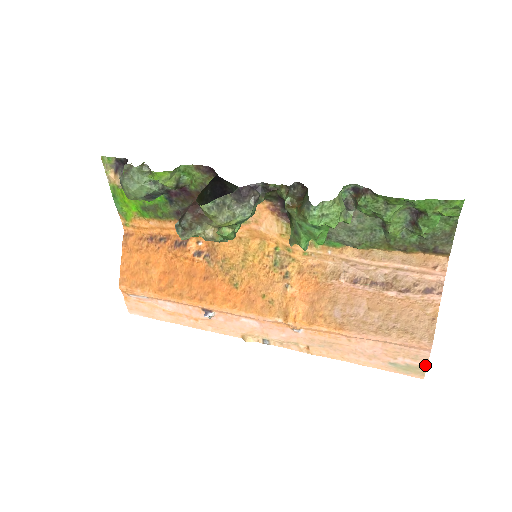
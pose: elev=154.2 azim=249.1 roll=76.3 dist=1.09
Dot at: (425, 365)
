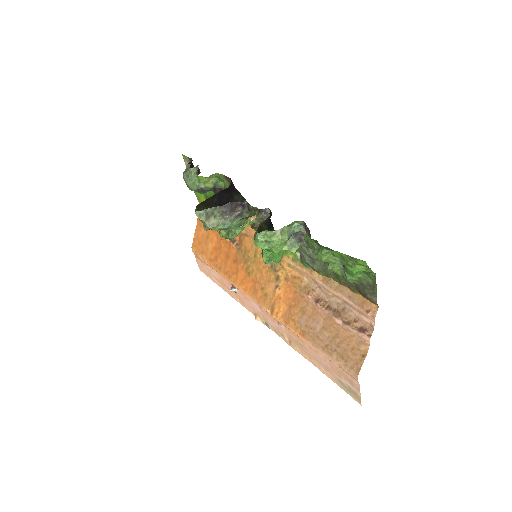
Dot at: (359, 393)
